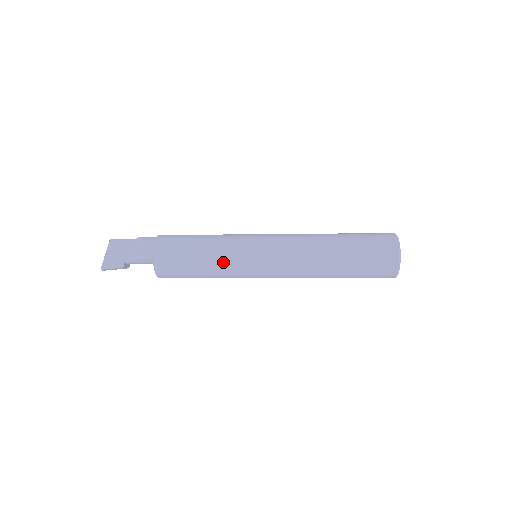
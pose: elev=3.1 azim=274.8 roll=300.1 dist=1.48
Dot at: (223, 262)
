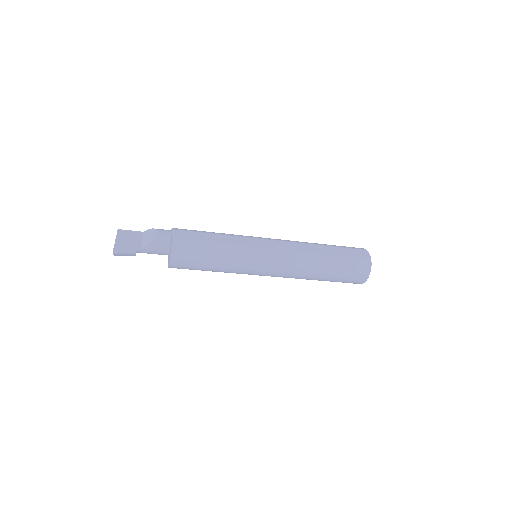
Dot at: (235, 254)
